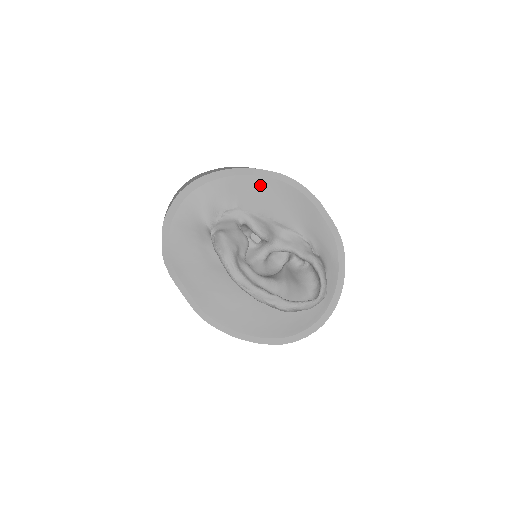
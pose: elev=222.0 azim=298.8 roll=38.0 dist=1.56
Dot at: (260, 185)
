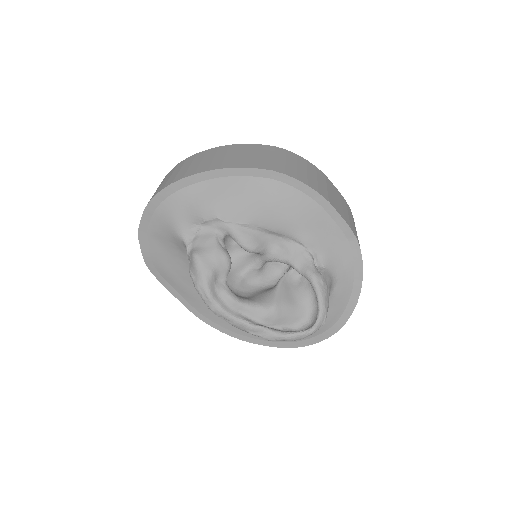
Dot at: (244, 188)
